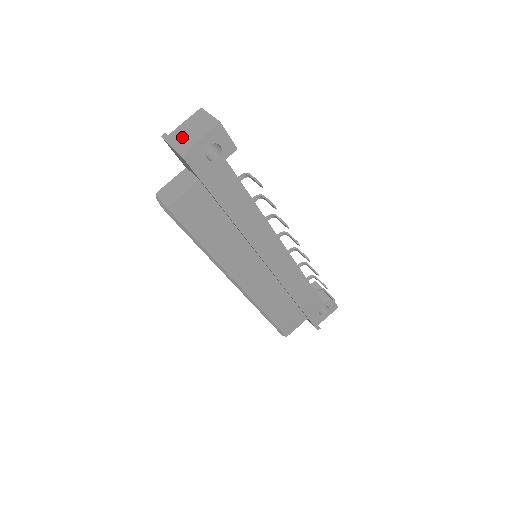
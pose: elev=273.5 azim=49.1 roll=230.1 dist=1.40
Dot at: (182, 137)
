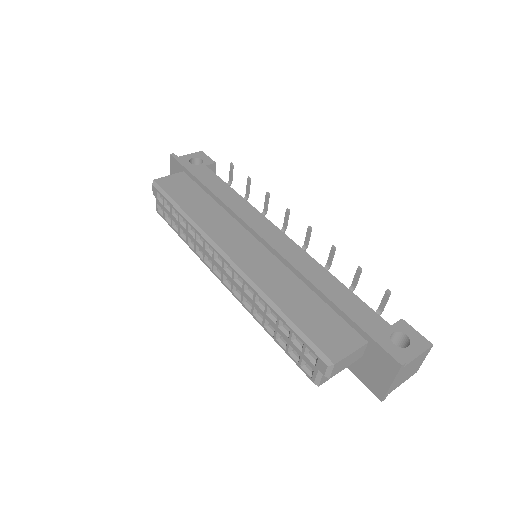
Dot at: occluded
